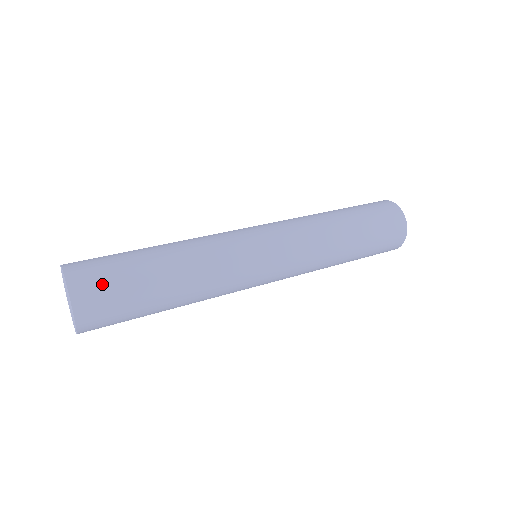
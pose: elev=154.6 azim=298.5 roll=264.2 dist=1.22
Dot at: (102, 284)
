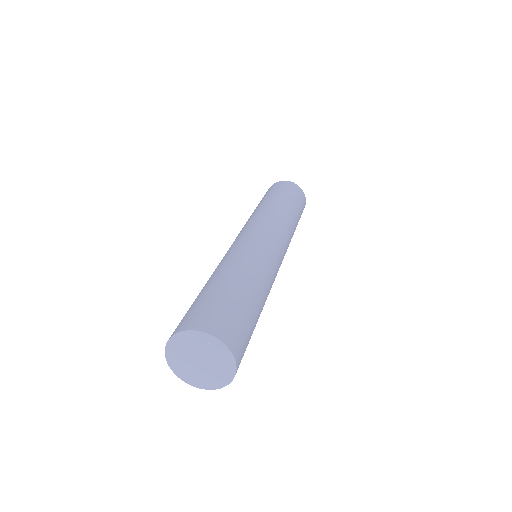
Dot at: (241, 333)
